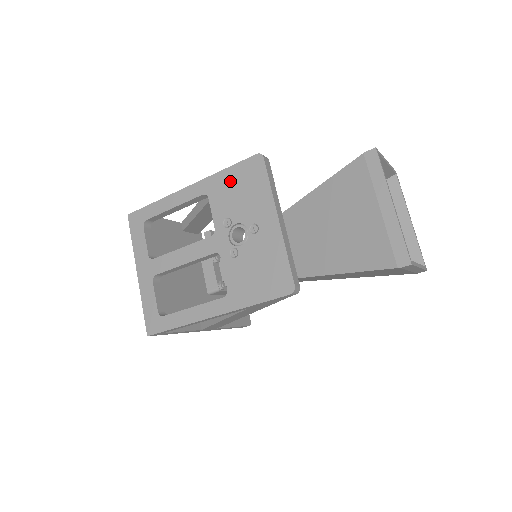
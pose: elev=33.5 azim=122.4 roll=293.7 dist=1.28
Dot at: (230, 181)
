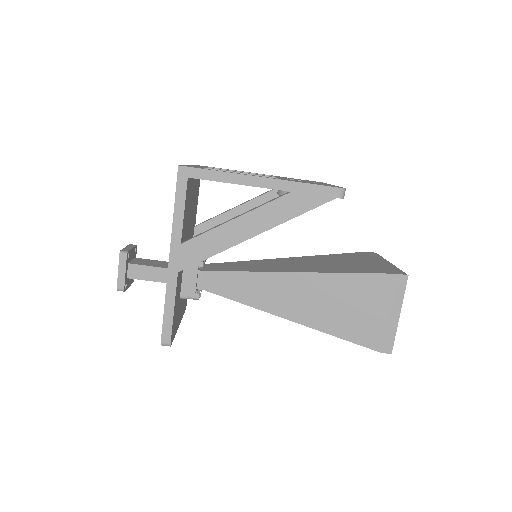
Dot at: occluded
